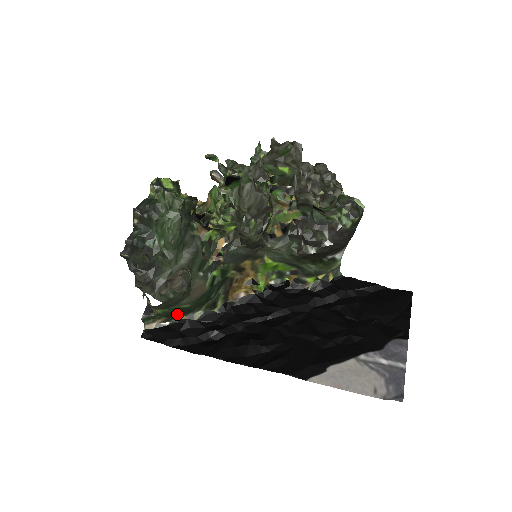
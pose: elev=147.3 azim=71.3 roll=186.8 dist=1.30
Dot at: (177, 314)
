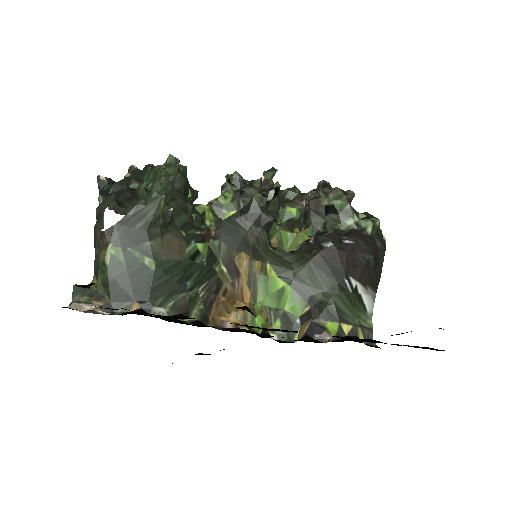
Dot at: (130, 288)
